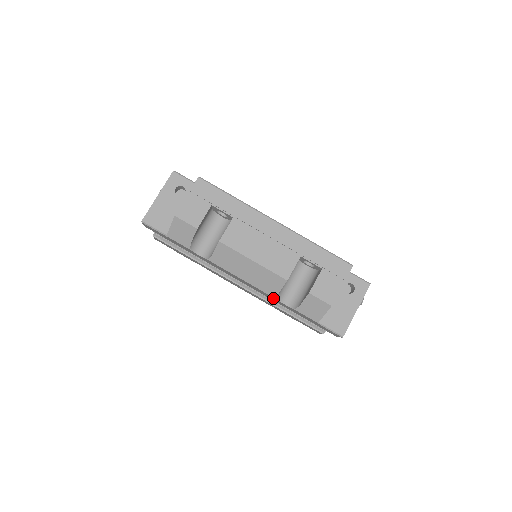
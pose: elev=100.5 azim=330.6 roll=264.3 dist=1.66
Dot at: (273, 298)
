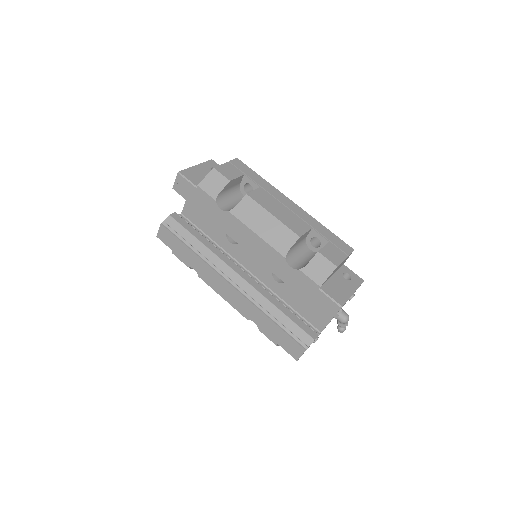
Dot at: (279, 260)
